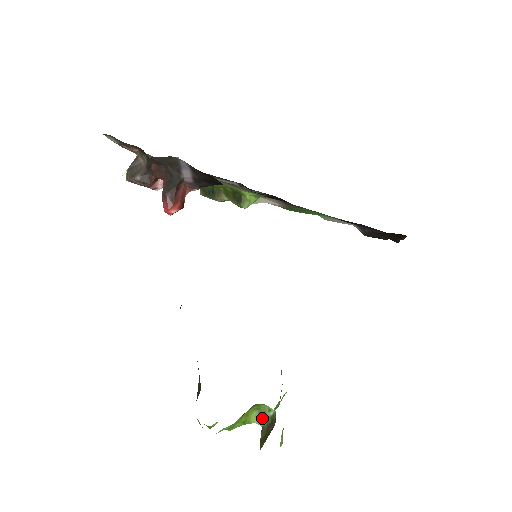
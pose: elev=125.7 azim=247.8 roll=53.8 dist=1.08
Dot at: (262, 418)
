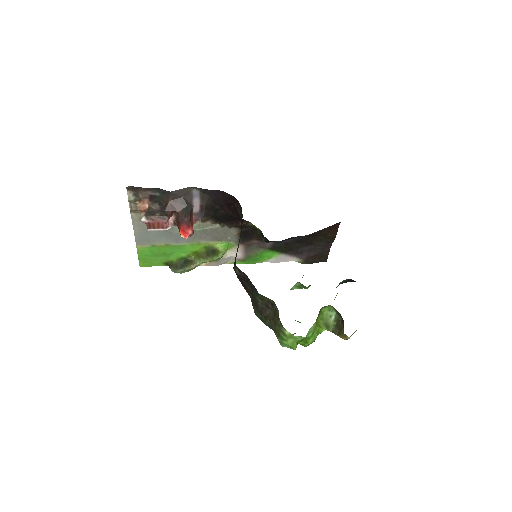
Dot at: (328, 326)
